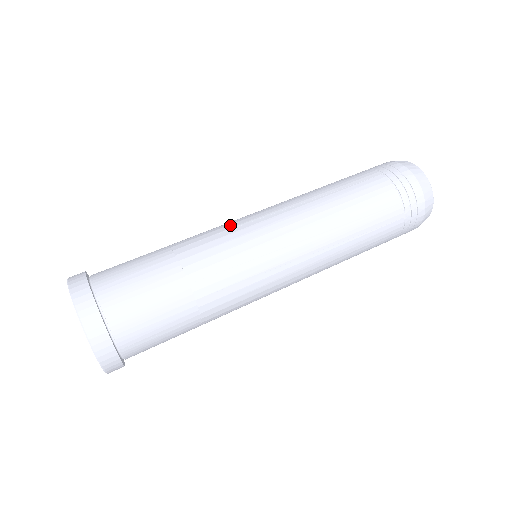
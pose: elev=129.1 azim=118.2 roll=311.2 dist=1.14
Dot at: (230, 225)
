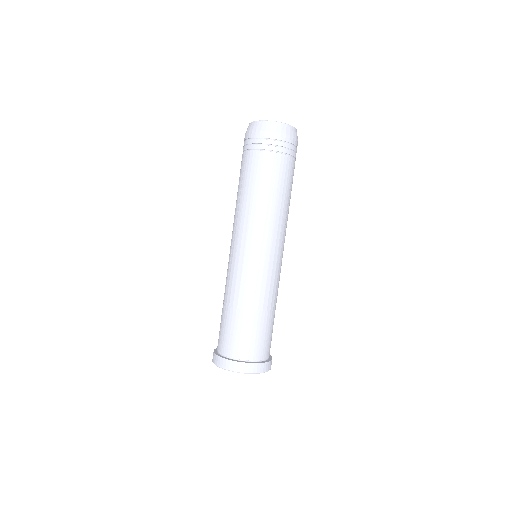
Dot at: (254, 269)
